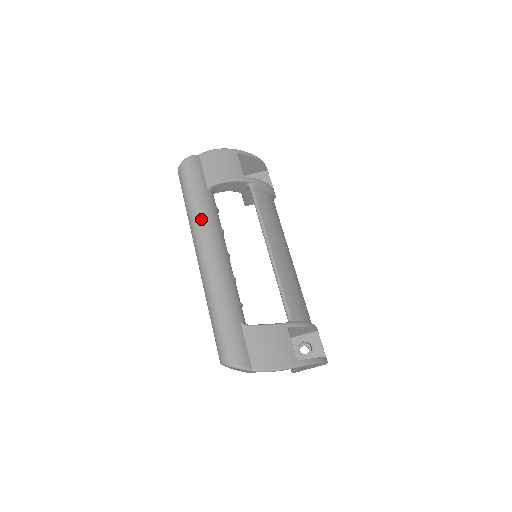
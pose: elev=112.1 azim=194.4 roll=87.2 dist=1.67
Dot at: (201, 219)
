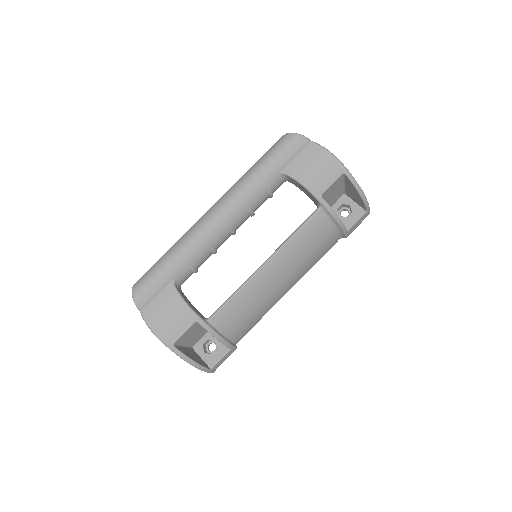
Dot at: (243, 188)
